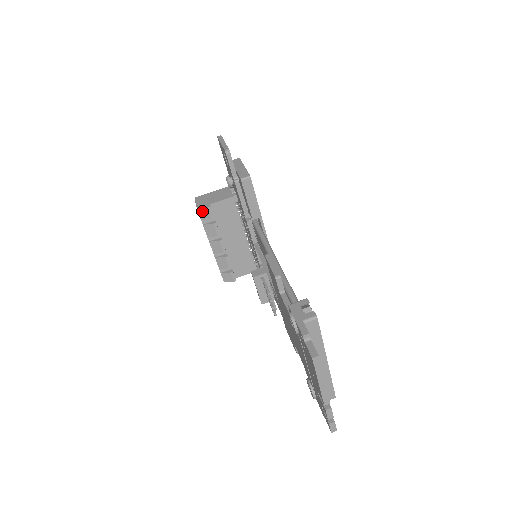
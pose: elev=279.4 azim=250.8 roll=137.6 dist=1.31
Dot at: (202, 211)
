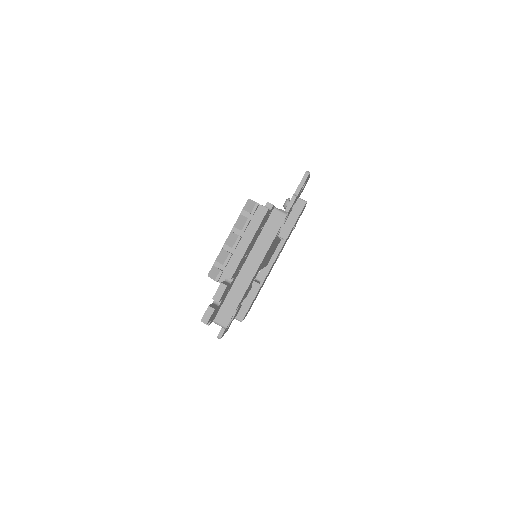
Dot at: (250, 203)
